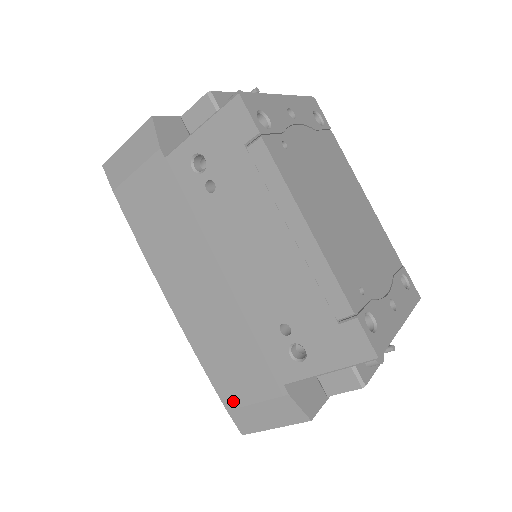
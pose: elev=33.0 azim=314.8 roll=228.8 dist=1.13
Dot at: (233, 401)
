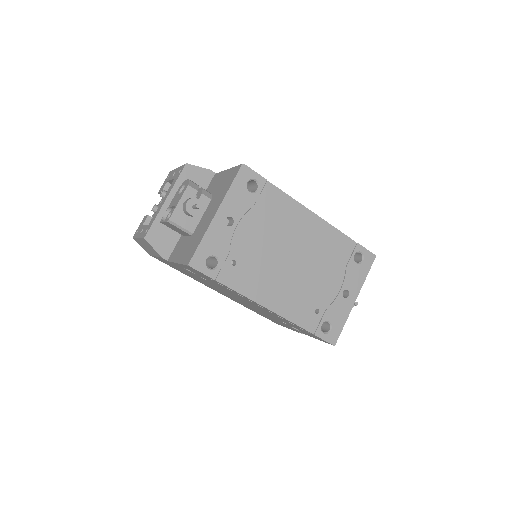
Dot at: occluded
